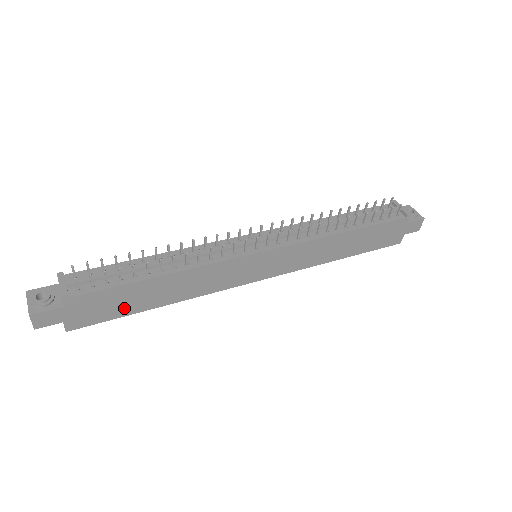
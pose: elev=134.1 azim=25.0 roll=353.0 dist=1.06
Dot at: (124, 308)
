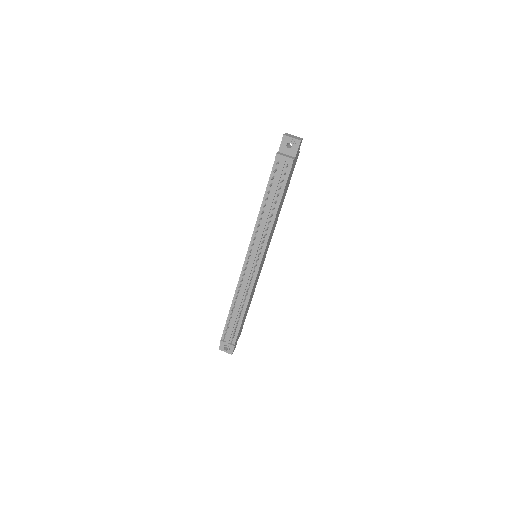
Dot at: occluded
